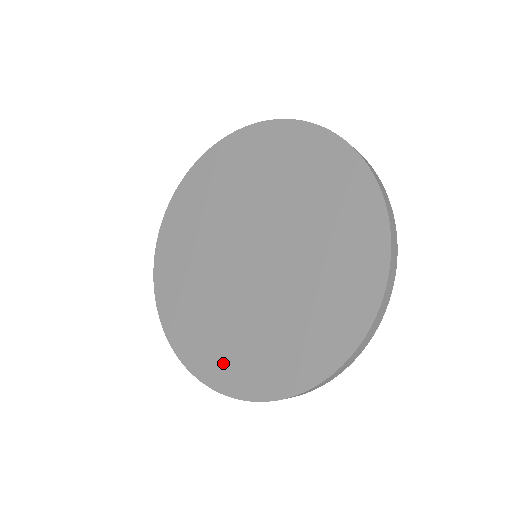
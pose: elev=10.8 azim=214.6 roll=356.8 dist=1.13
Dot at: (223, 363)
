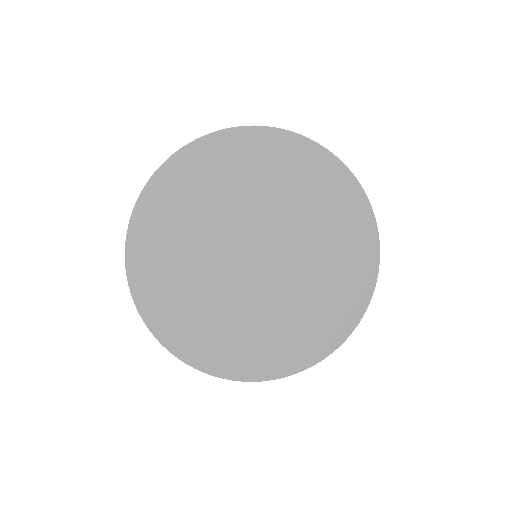
Dot at: (160, 294)
